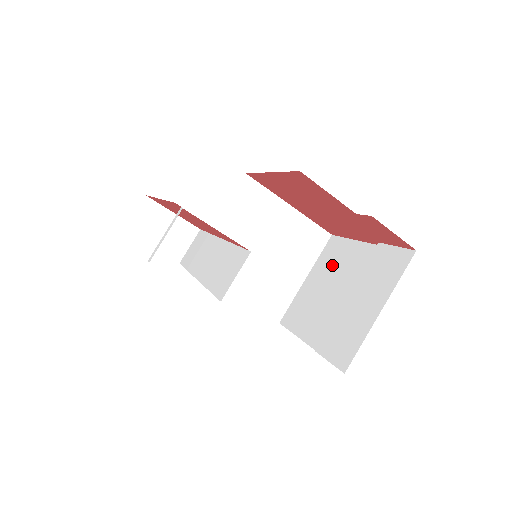
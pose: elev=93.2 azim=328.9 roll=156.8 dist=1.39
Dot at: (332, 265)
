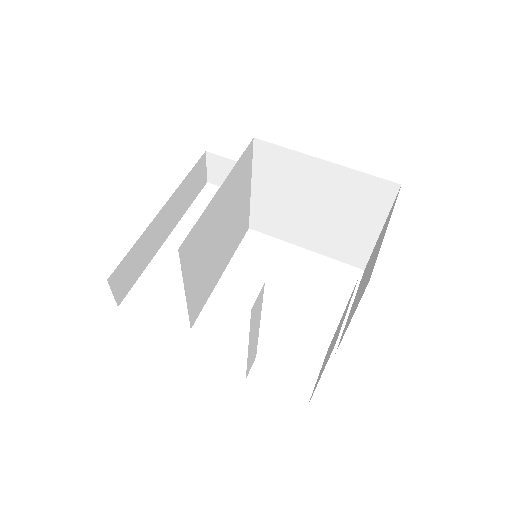
Dot at: (378, 244)
